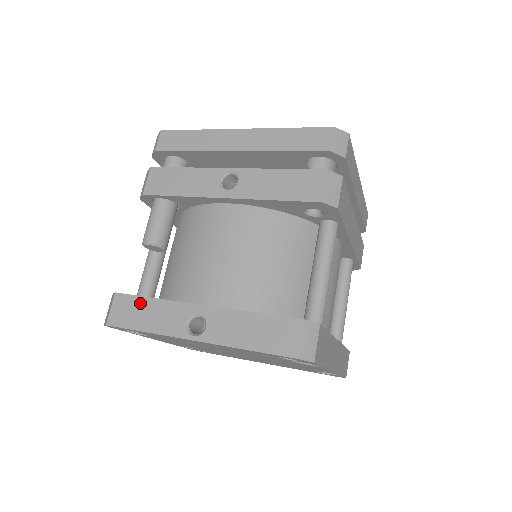
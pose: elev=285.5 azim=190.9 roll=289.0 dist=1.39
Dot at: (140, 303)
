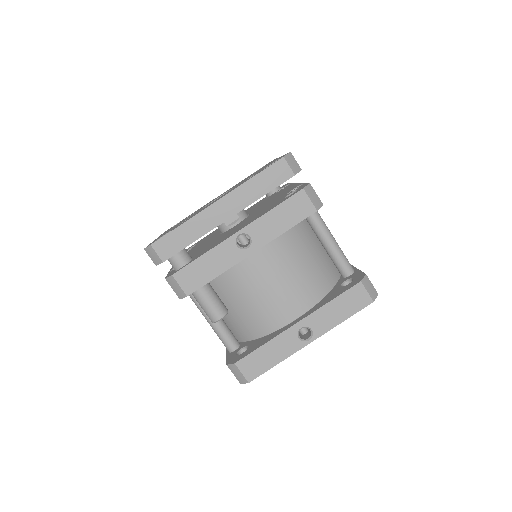
Dot at: (258, 354)
